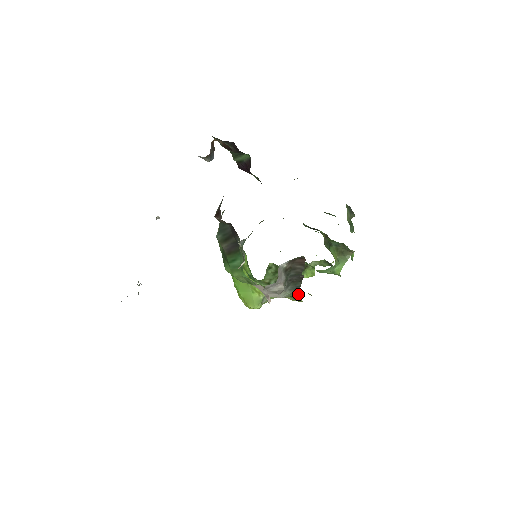
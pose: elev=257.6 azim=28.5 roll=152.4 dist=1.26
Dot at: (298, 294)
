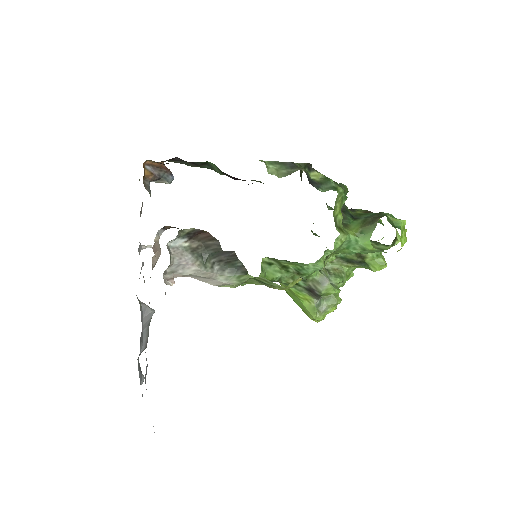
Dot at: occluded
